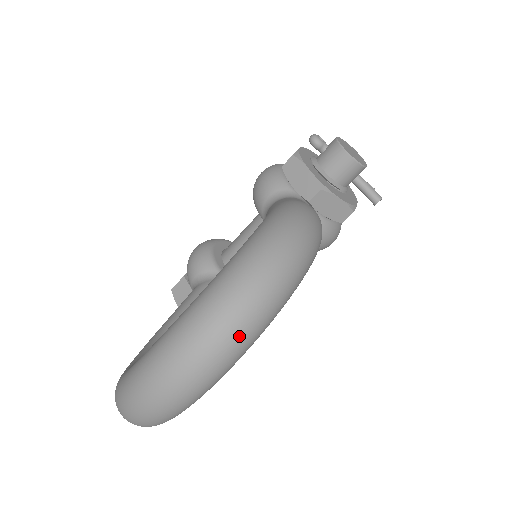
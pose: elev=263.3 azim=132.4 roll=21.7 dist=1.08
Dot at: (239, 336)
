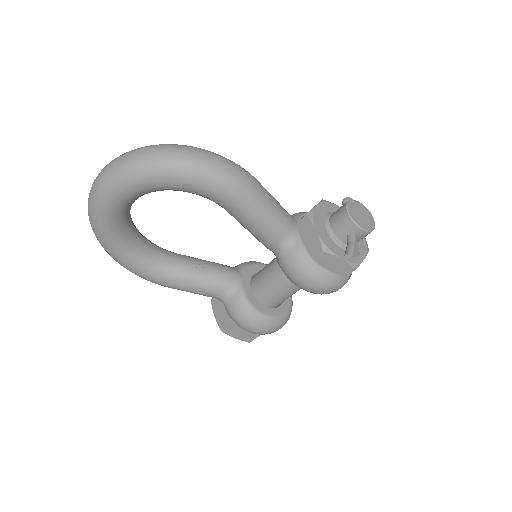
Dot at: (126, 163)
